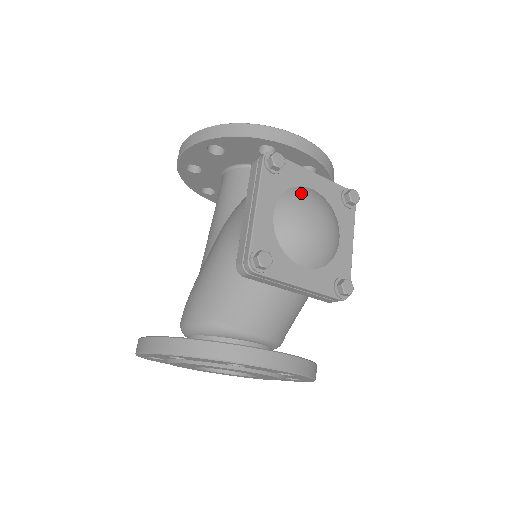
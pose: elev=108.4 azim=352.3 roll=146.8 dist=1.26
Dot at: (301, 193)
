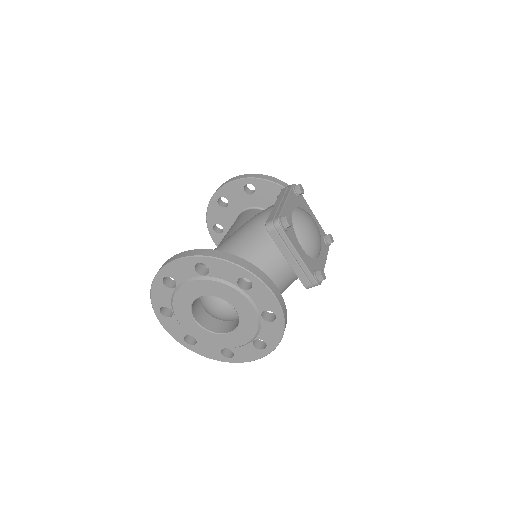
Dot at: (308, 213)
